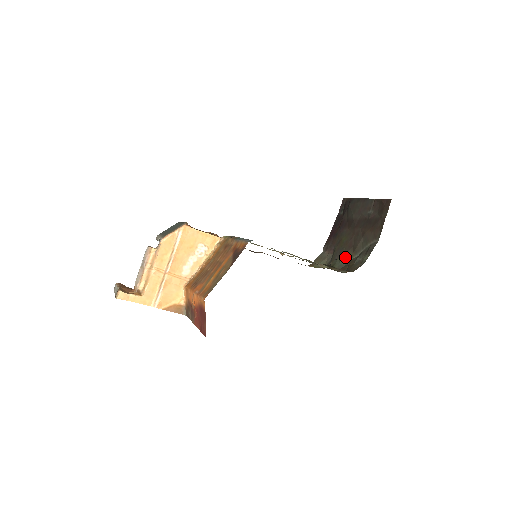
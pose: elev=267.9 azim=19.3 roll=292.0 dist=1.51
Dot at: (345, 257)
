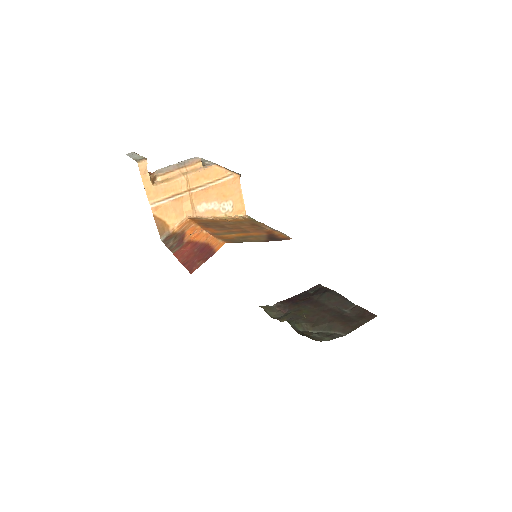
Dot at: (301, 325)
